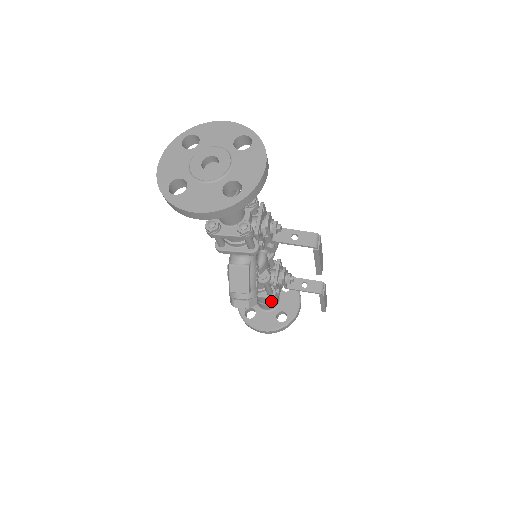
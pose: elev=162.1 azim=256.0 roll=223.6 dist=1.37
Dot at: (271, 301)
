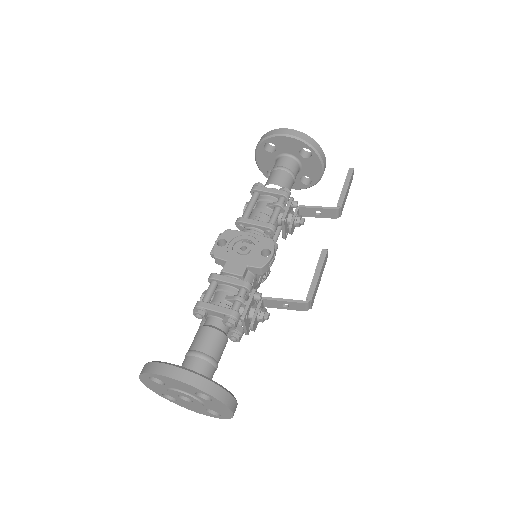
Dot at: occluded
